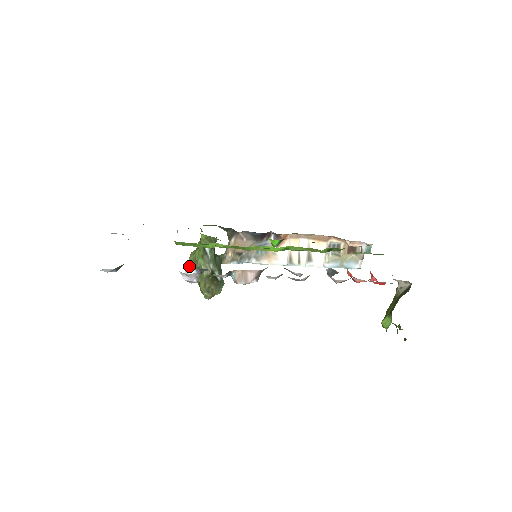
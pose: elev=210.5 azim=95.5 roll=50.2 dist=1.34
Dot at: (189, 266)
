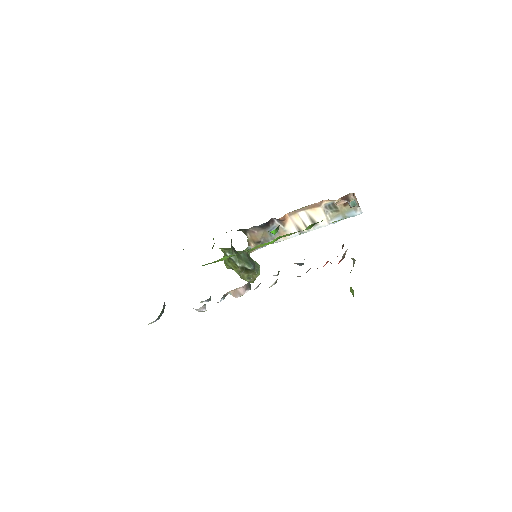
Dot at: (226, 267)
